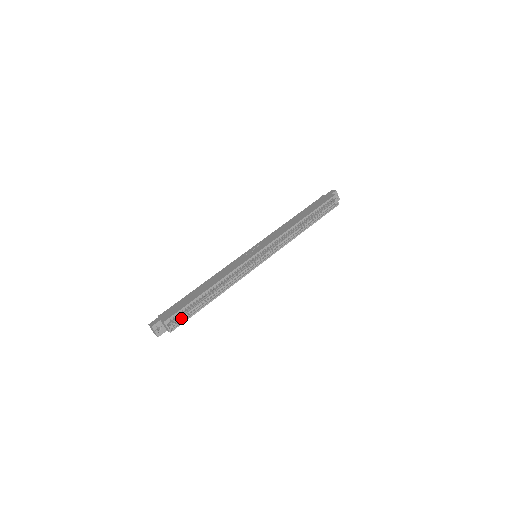
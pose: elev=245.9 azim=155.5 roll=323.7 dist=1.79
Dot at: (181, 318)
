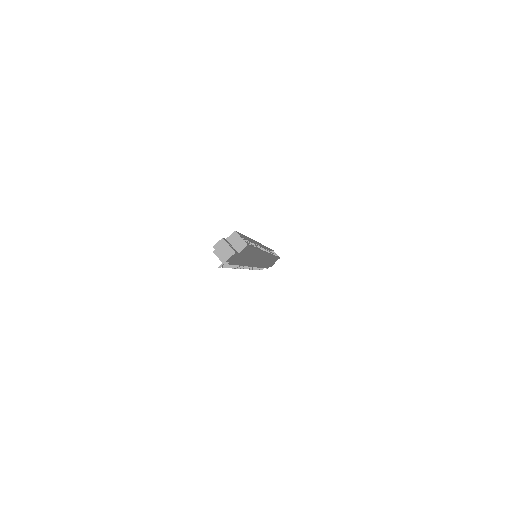
Dot at: occluded
